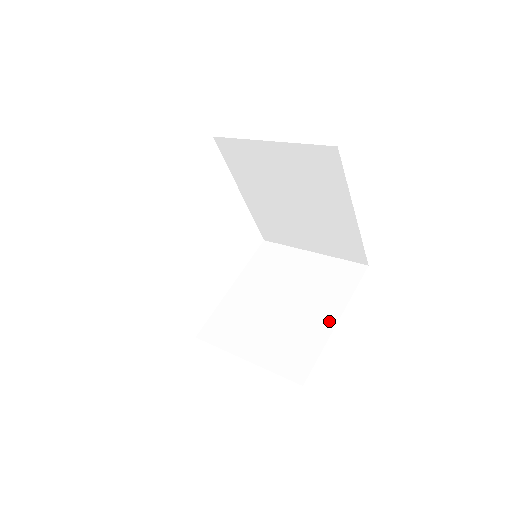
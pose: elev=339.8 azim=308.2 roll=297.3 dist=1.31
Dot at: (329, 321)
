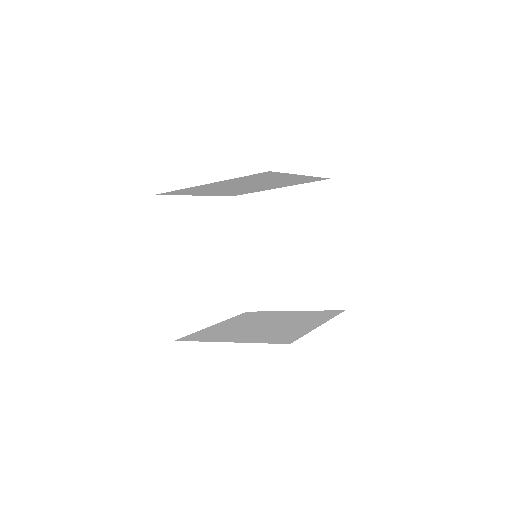
Dot at: (313, 325)
